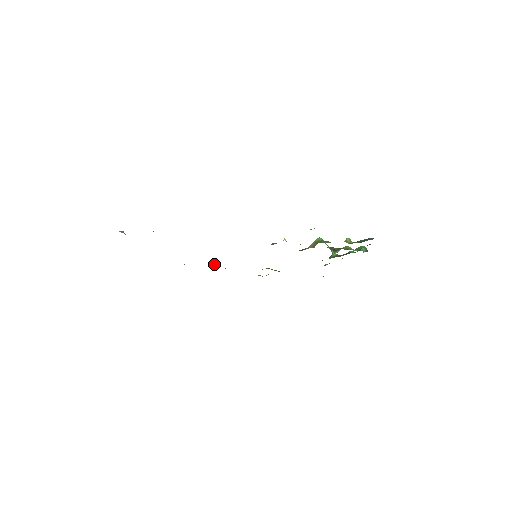
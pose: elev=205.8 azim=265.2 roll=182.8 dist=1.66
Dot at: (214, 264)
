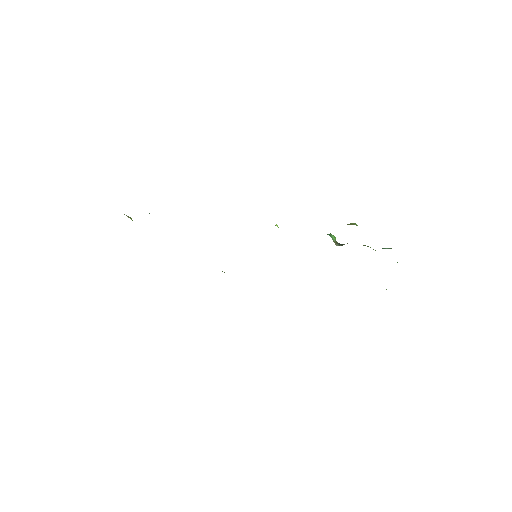
Dot at: occluded
